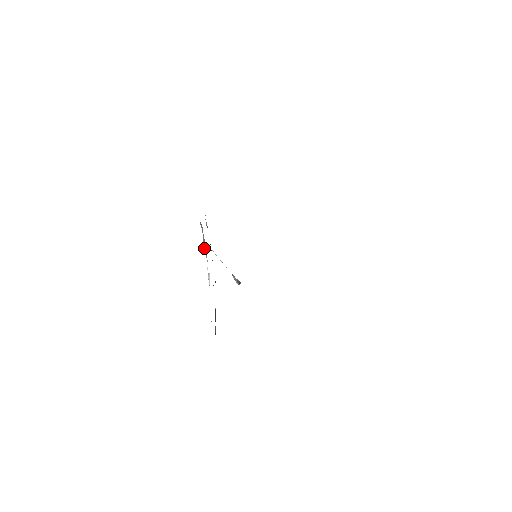
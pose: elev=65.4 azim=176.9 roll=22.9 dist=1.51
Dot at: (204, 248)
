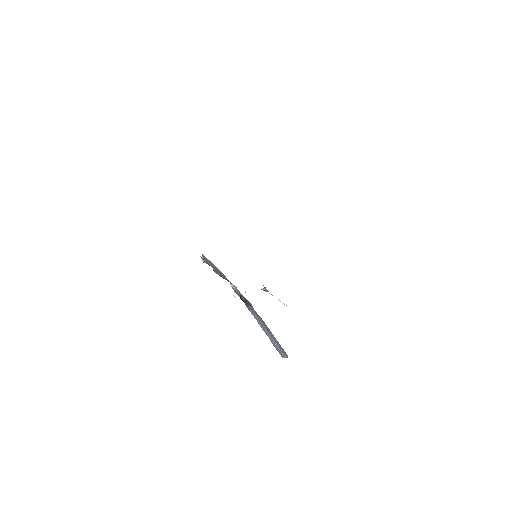
Dot at: occluded
